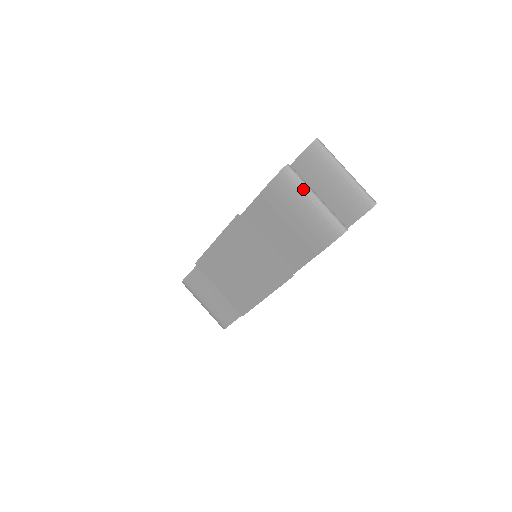
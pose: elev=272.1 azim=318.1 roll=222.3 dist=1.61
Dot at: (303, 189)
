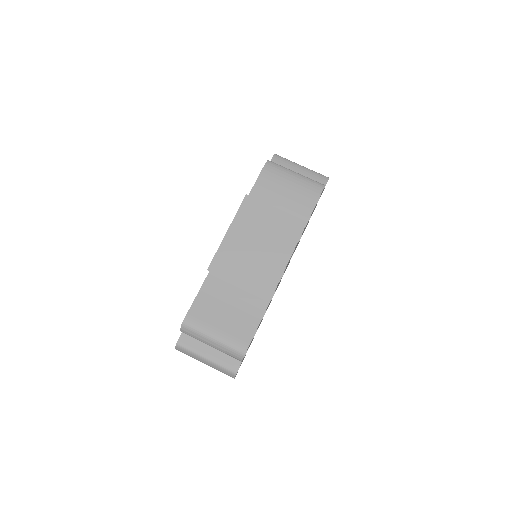
Dot at: (286, 169)
